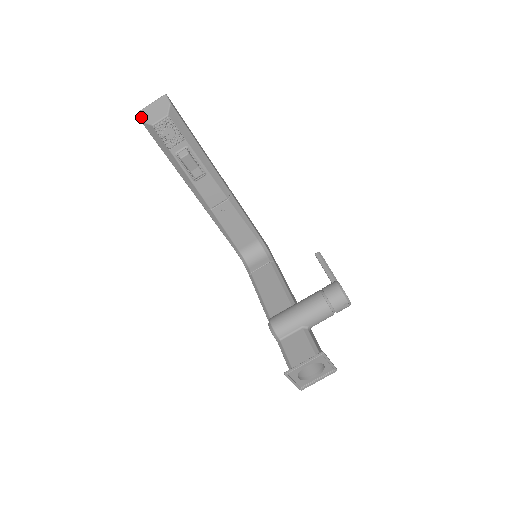
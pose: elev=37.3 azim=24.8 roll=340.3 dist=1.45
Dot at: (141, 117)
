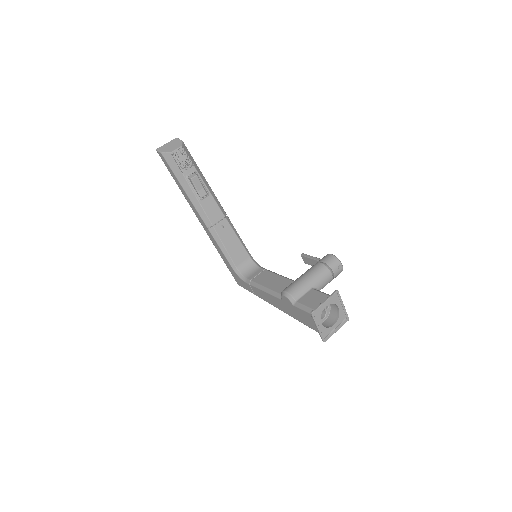
Dot at: (160, 150)
